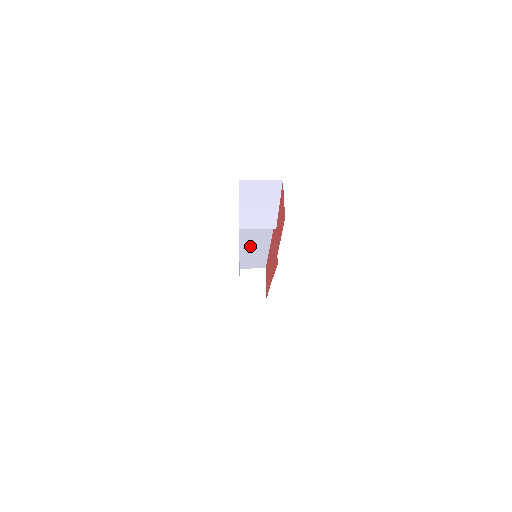
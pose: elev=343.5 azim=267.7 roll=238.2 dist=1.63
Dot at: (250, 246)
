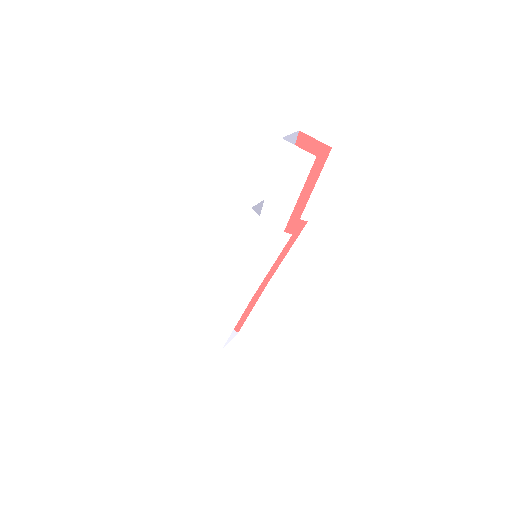
Dot at: occluded
